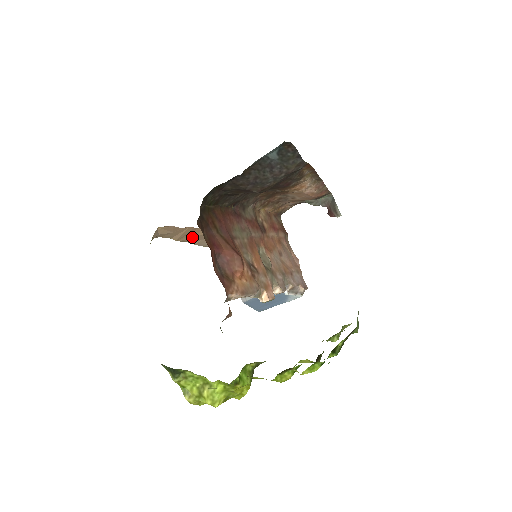
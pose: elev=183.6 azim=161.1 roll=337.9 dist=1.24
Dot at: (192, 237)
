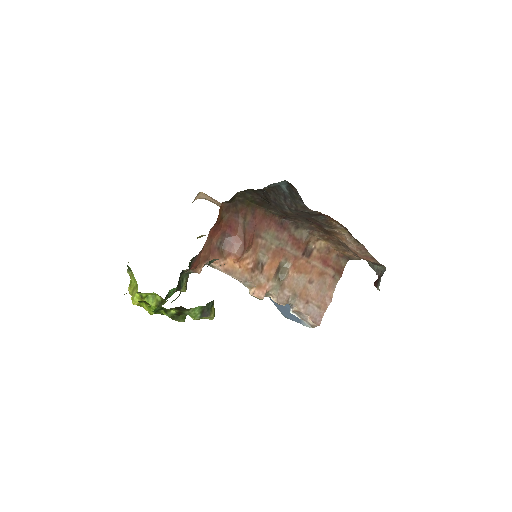
Dot at: occluded
